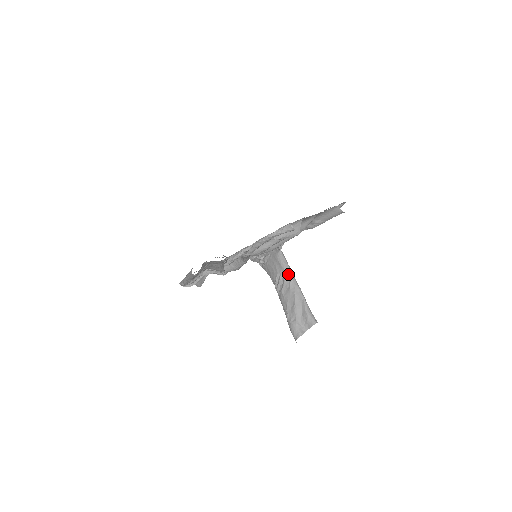
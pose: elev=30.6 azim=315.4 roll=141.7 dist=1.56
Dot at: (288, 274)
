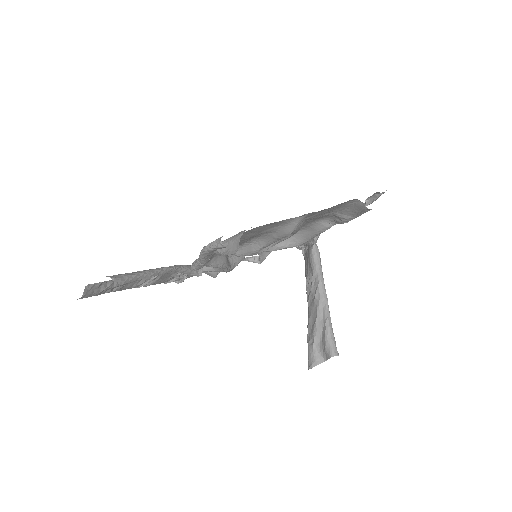
Dot at: (316, 280)
